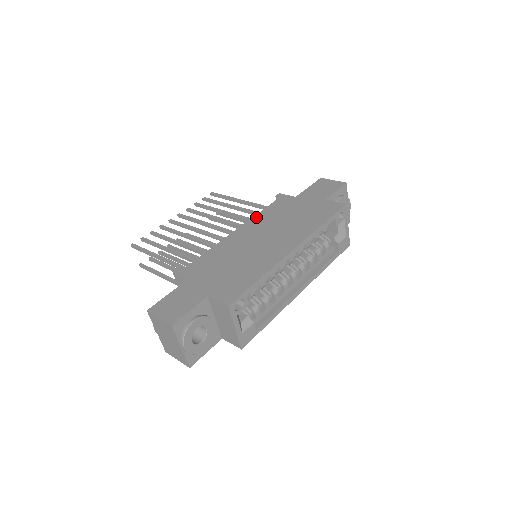
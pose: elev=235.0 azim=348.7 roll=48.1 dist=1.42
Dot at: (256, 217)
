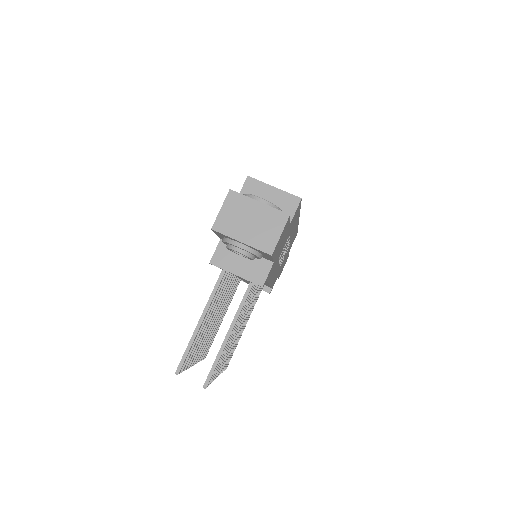
Dot at: occluded
